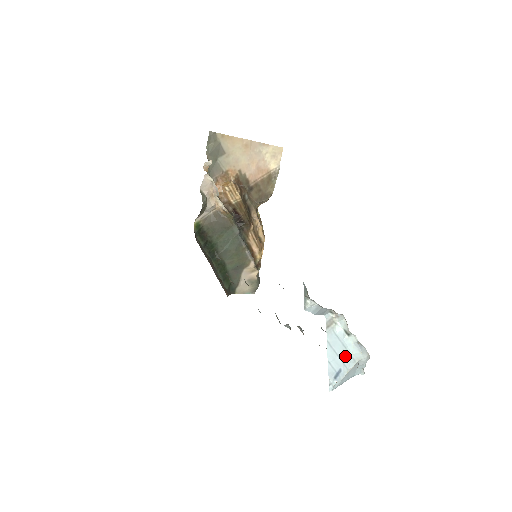
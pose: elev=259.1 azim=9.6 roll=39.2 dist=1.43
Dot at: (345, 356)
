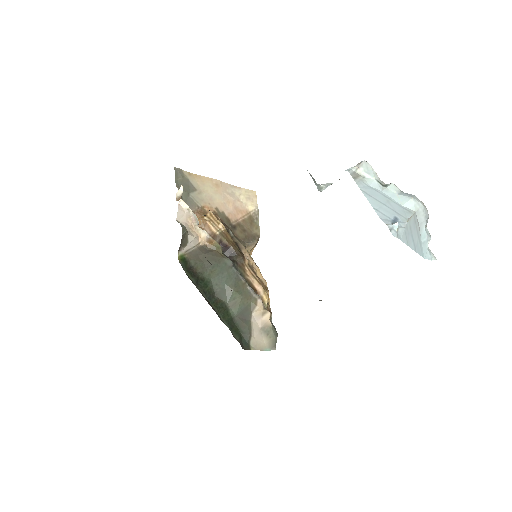
Dot at: (394, 206)
